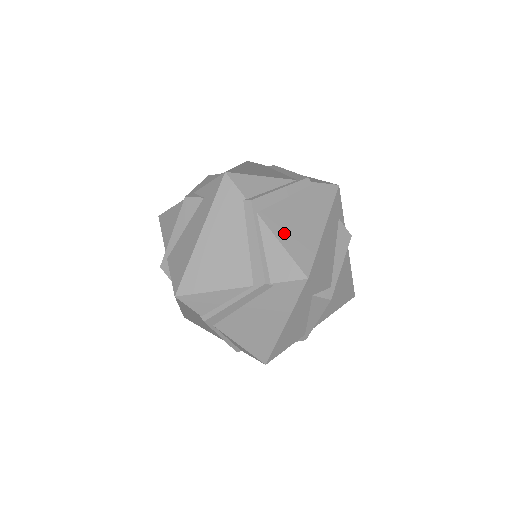
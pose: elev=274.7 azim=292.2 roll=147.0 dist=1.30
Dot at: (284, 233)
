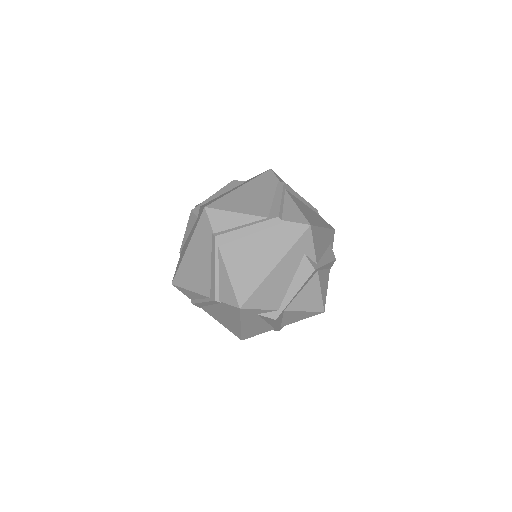
Dot at: (235, 267)
